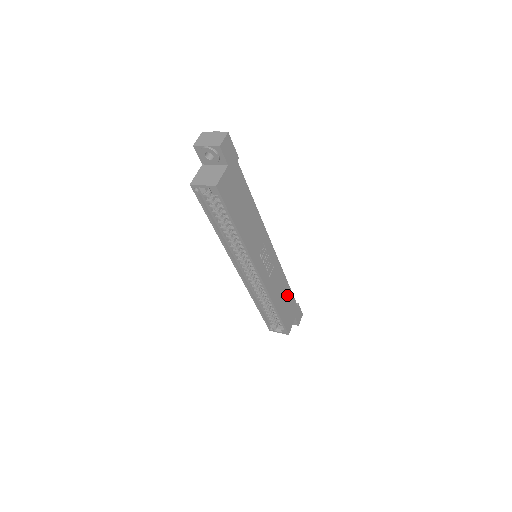
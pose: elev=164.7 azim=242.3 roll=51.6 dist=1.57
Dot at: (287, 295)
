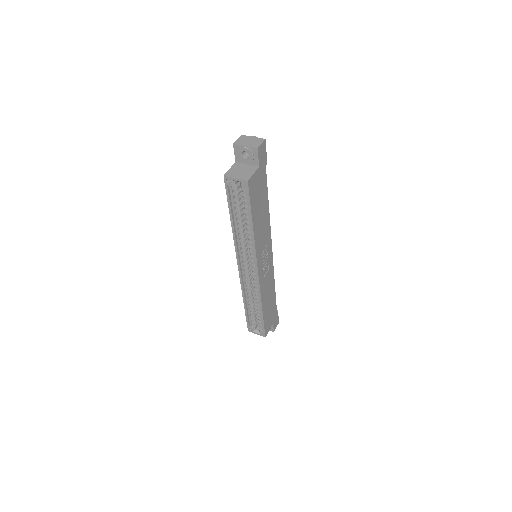
Dot at: (272, 299)
